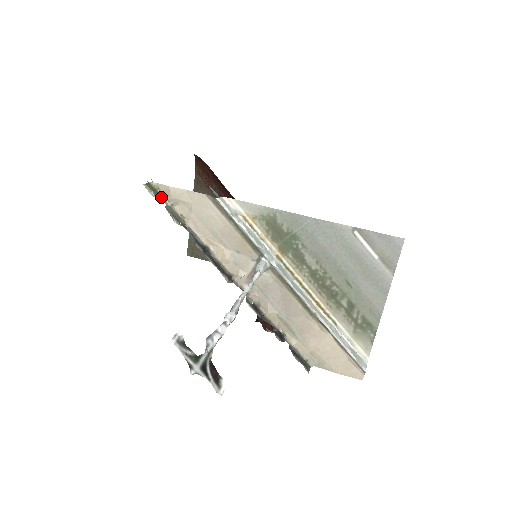
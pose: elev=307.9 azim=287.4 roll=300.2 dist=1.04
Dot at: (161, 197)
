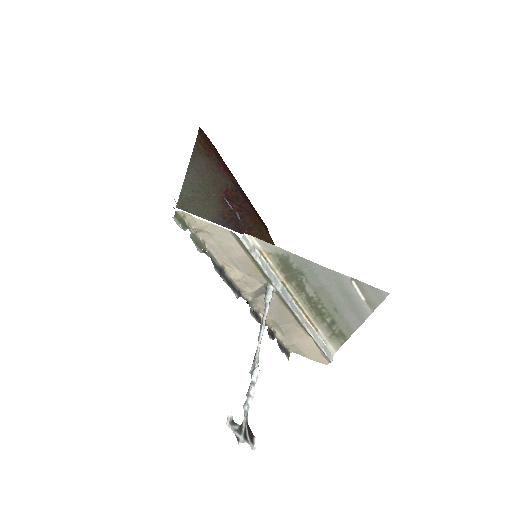
Dot at: (186, 225)
